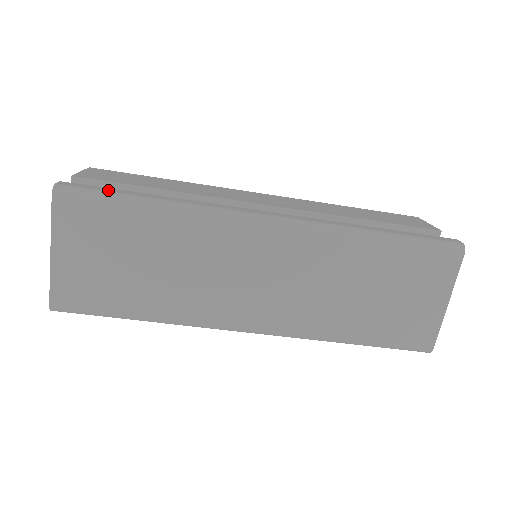
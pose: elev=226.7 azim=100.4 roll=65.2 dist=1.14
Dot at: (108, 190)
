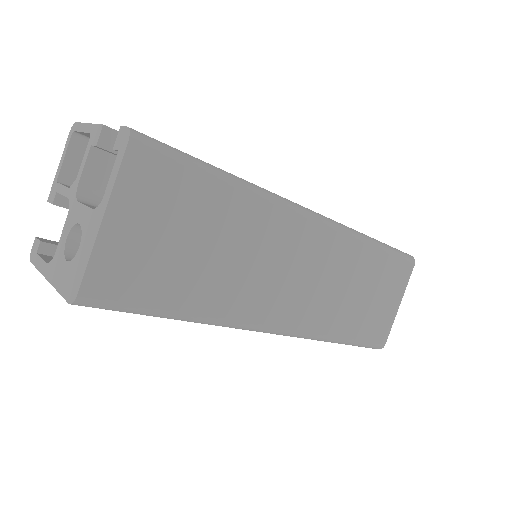
Dot at: occluded
